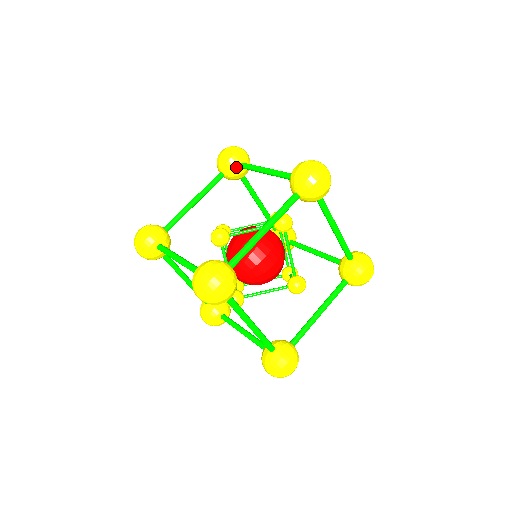
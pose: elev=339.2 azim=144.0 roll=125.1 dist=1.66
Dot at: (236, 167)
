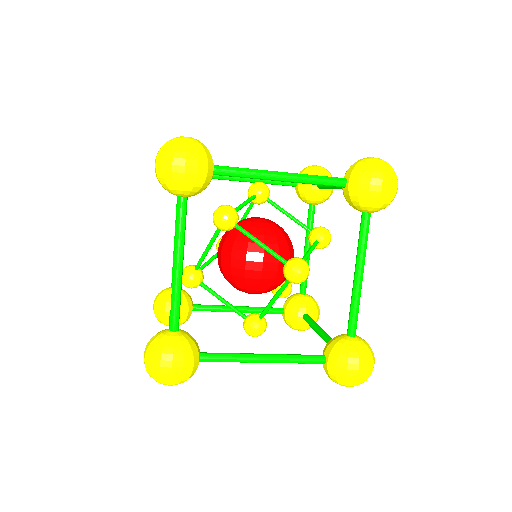
Dot at: occluded
